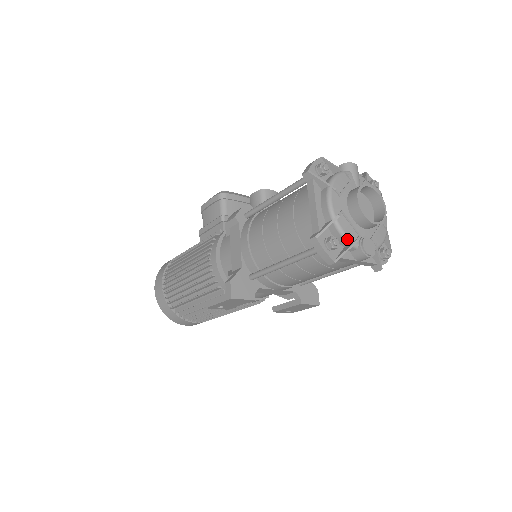
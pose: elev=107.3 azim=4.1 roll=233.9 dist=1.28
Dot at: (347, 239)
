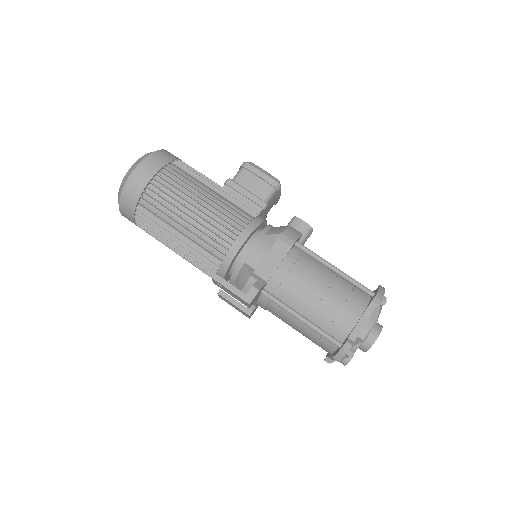
Dot at: occluded
